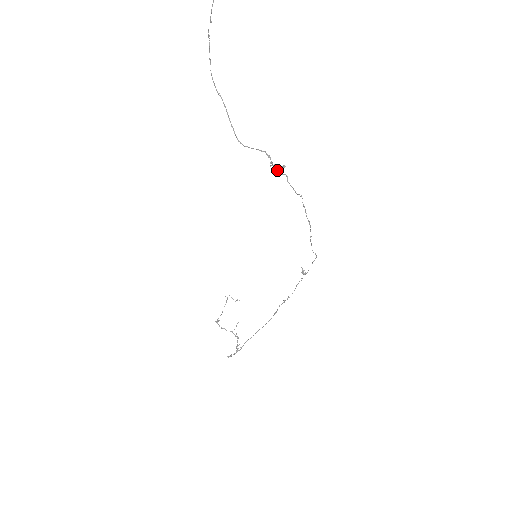
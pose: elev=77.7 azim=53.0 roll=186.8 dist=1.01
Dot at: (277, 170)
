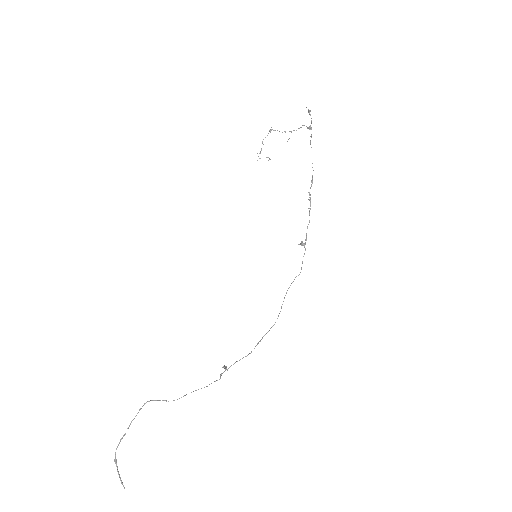
Dot at: (225, 367)
